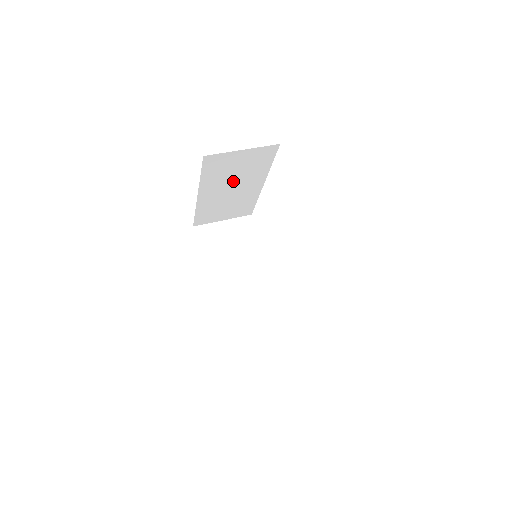
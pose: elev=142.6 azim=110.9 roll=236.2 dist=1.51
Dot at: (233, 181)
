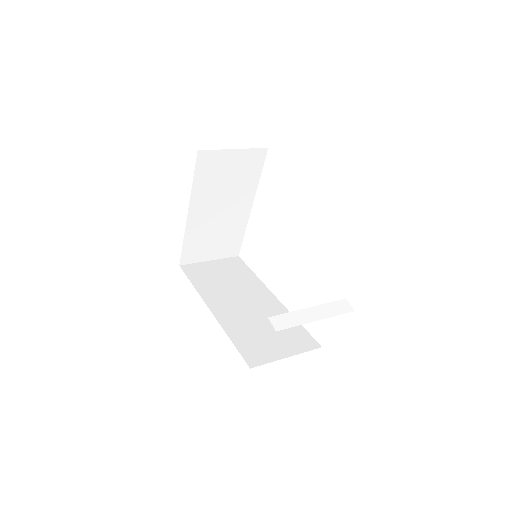
Dot at: (223, 196)
